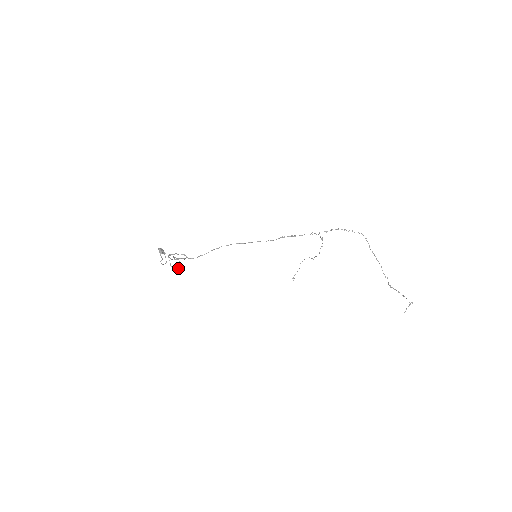
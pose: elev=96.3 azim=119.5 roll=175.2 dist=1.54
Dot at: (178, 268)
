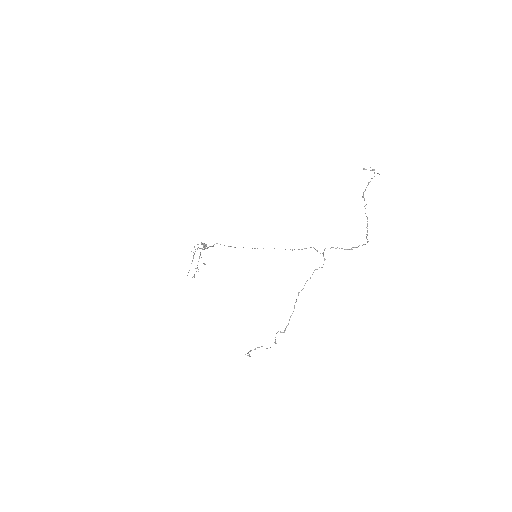
Dot at: occluded
